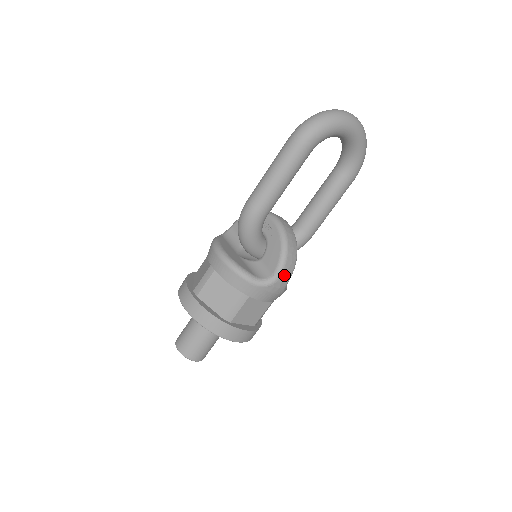
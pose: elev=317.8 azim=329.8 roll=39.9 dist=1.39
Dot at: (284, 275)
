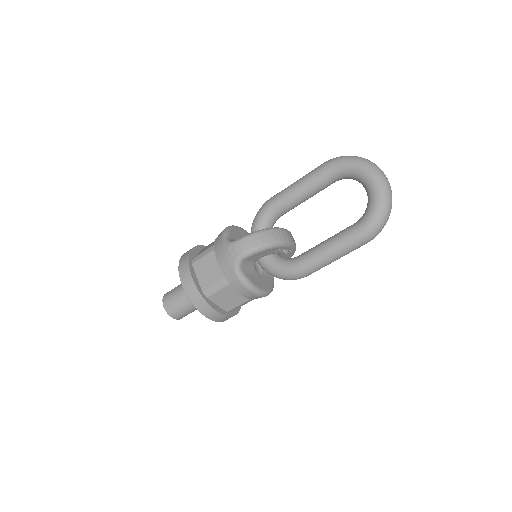
Dot at: (241, 244)
